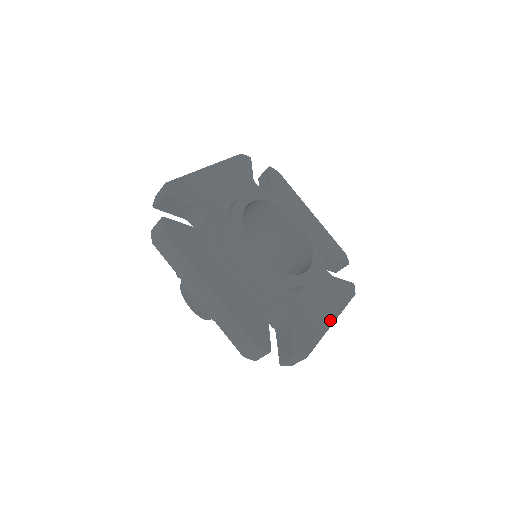
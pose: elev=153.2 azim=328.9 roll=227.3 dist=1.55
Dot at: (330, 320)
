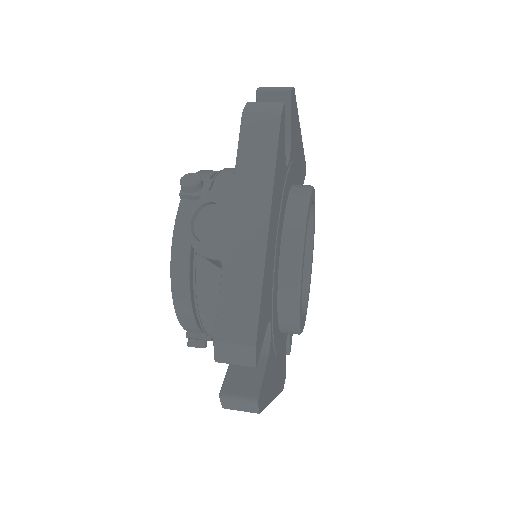
Dot at: (274, 393)
